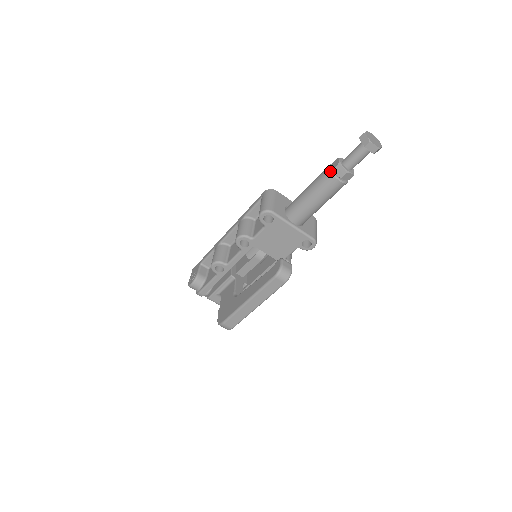
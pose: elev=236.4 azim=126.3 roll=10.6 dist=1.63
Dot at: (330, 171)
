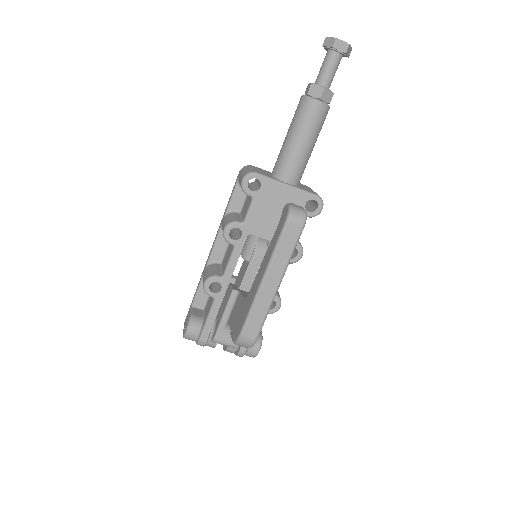
Dot at: (305, 97)
